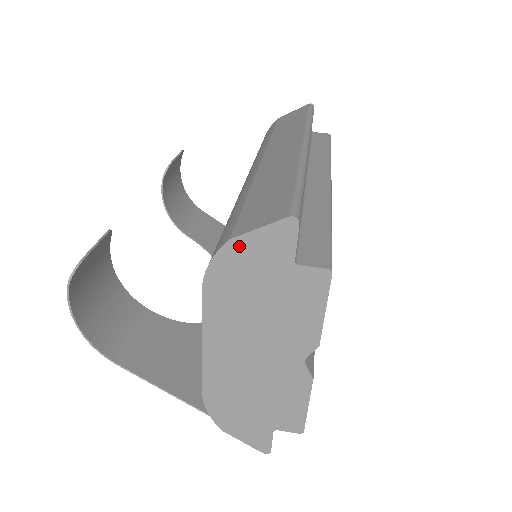
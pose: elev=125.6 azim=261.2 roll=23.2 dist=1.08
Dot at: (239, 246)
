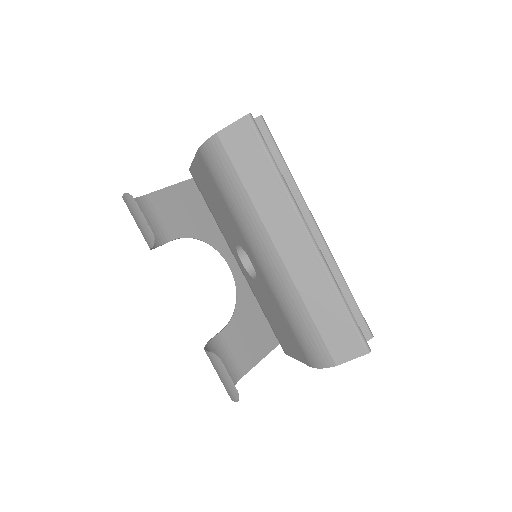
Dot at: (339, 363)
